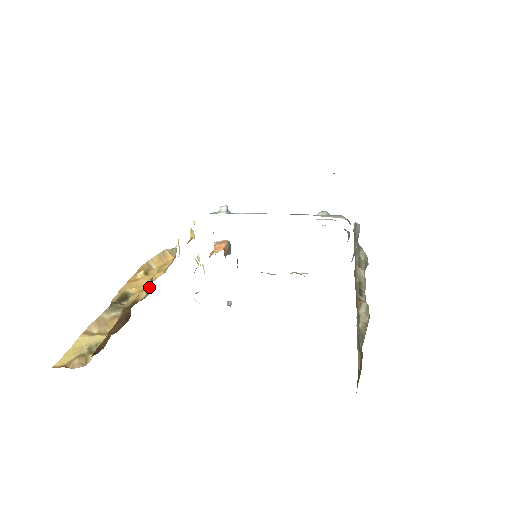
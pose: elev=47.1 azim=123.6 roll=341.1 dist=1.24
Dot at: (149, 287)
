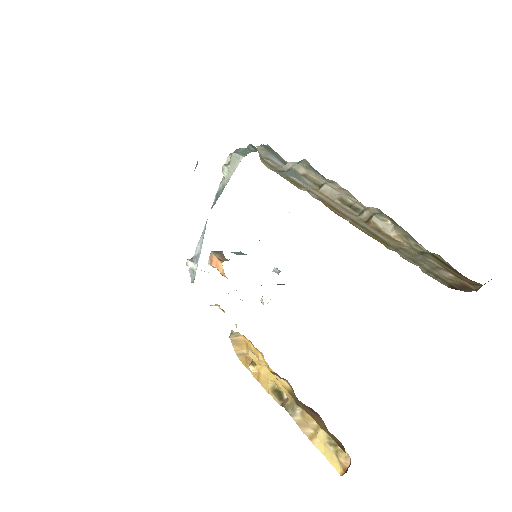
Dot at: (280, 378)
